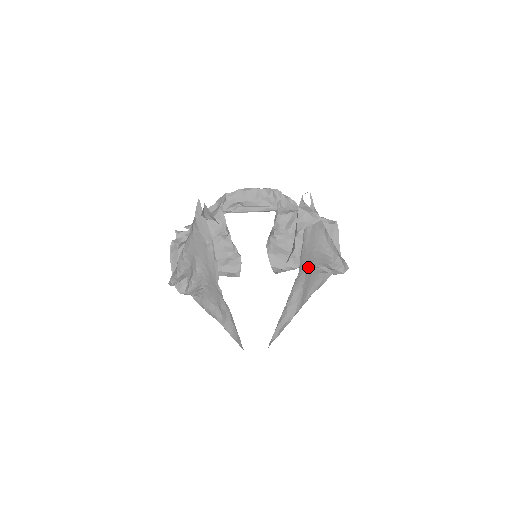
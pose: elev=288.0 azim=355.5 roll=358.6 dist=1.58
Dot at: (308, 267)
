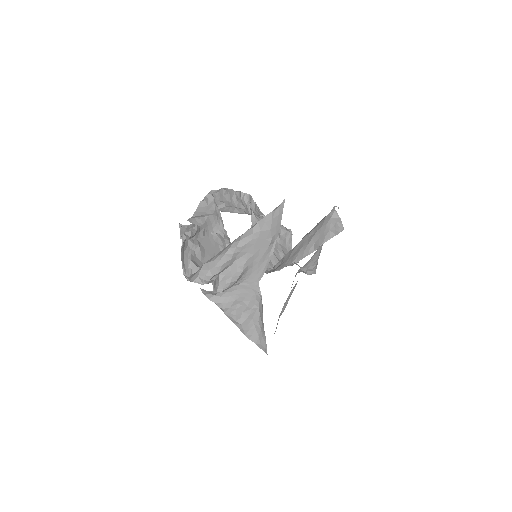
Dot at: occluded
